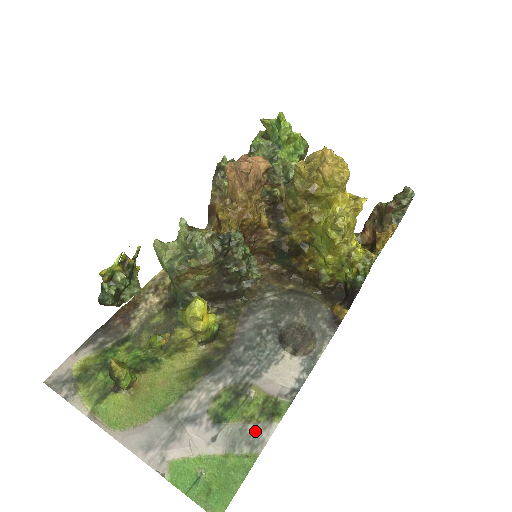
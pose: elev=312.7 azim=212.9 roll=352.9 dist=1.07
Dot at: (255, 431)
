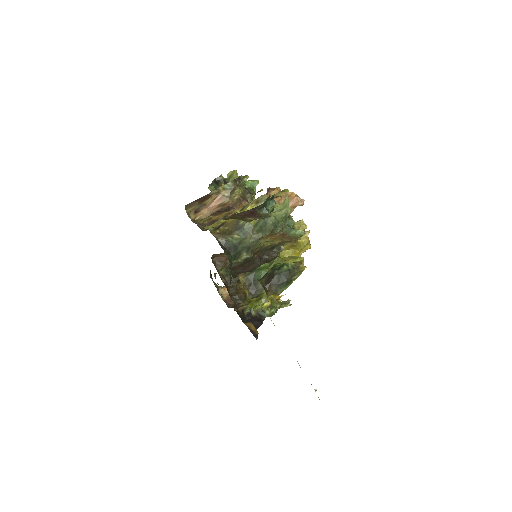
Dot at: occluded
